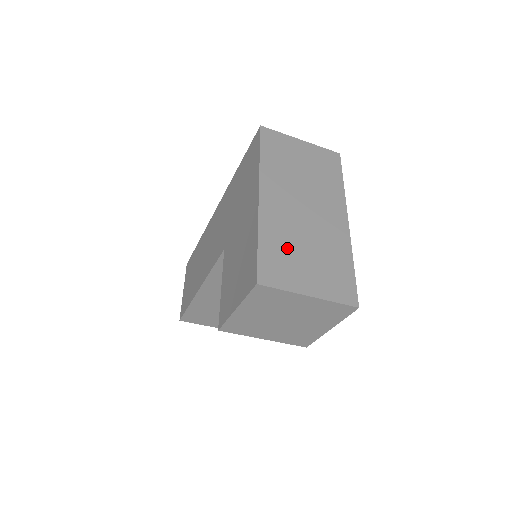
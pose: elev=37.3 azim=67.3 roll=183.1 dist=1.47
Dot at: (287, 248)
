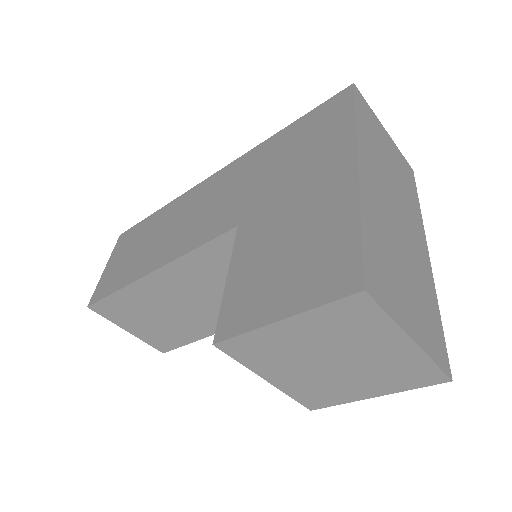
Dot at: (388, 254)
